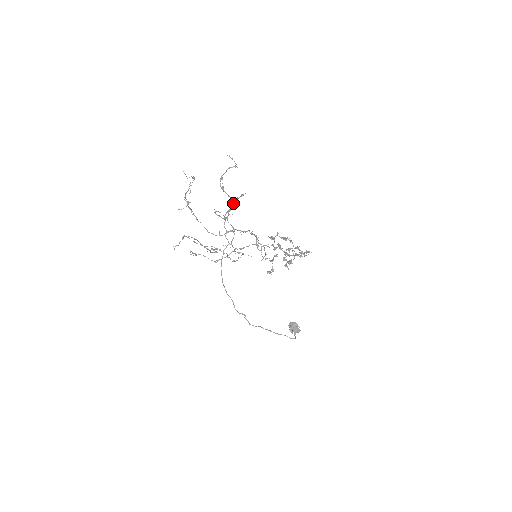
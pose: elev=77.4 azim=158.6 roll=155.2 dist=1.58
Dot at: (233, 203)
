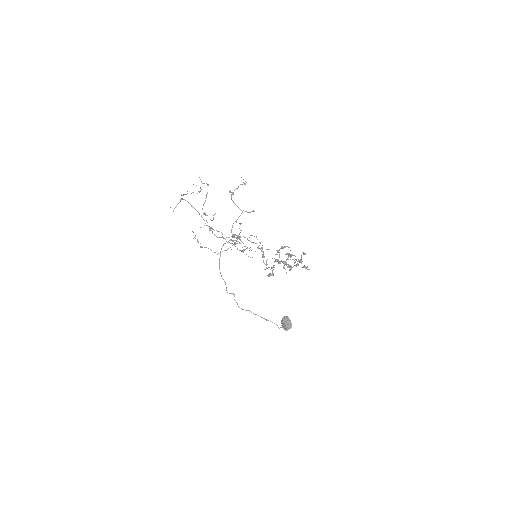
Dot at: (241, 213)
